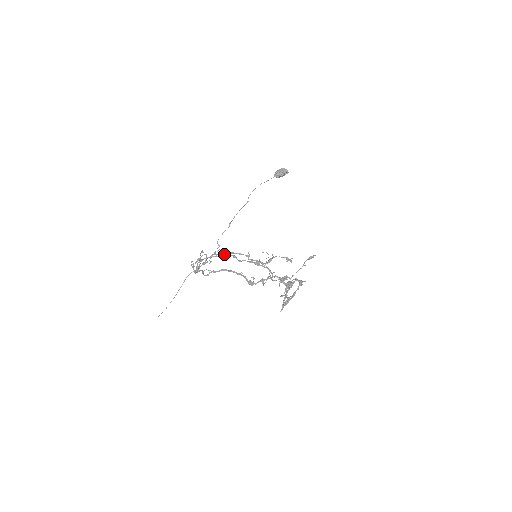
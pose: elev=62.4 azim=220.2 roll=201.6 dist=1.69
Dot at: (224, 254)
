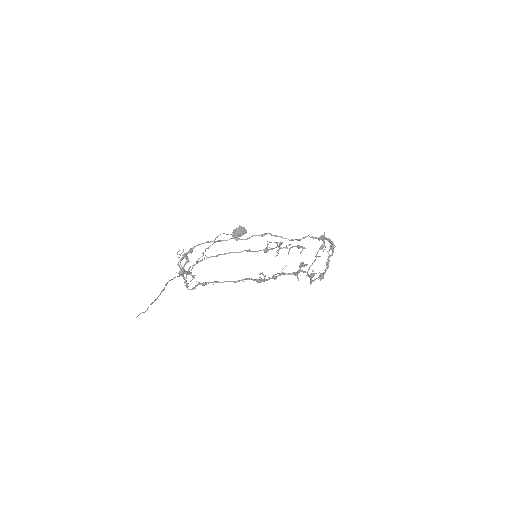
Dot at: (215, 256)
